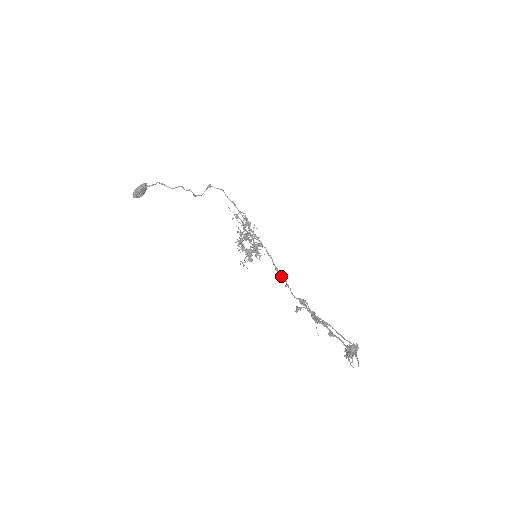
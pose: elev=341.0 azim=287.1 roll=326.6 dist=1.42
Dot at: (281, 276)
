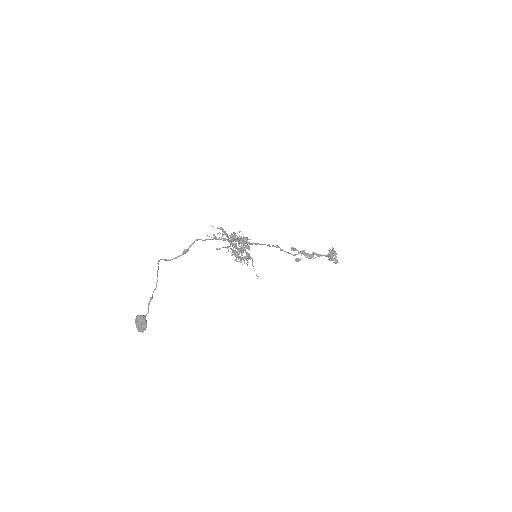
Dot at: occluded
